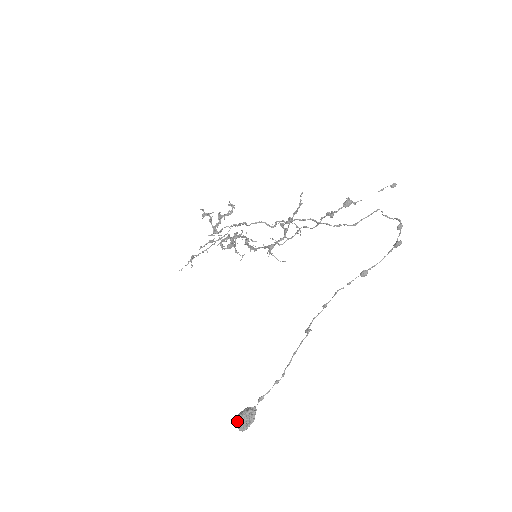
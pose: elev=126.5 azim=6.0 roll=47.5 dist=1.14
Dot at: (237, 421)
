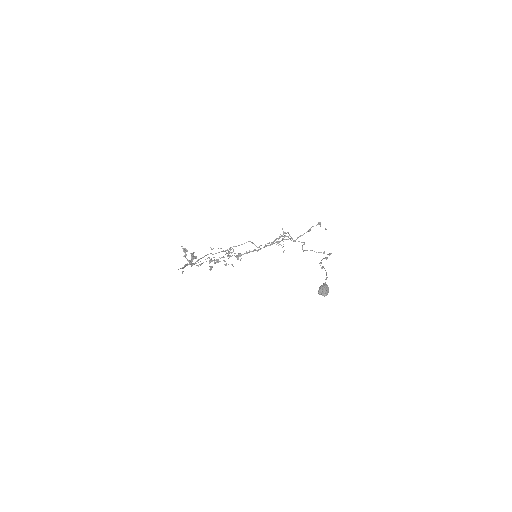
Dot at: (324, 287)
